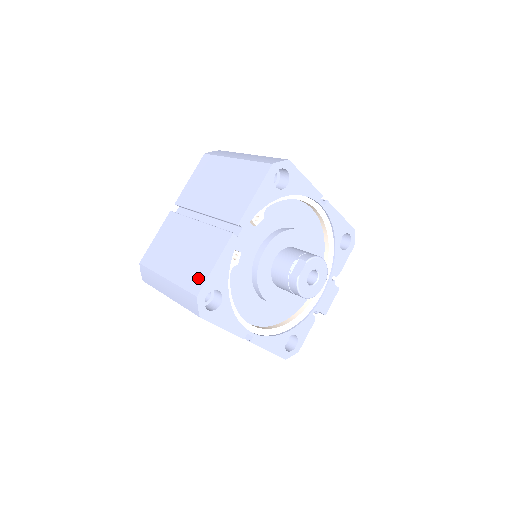
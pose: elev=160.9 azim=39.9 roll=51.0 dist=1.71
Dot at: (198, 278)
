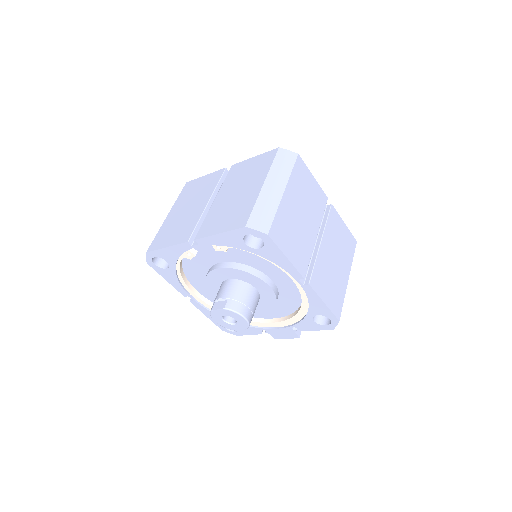
Dot at: (159, 242)
